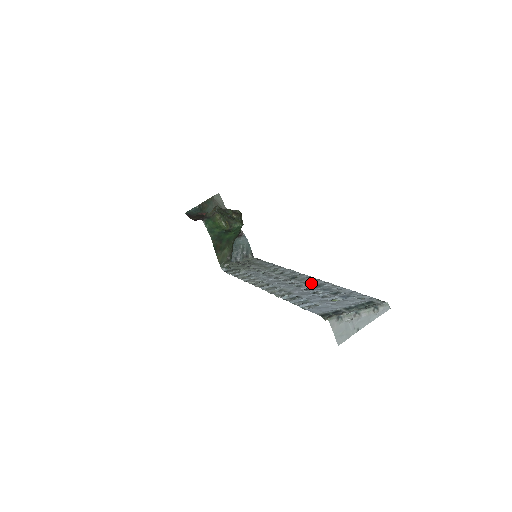
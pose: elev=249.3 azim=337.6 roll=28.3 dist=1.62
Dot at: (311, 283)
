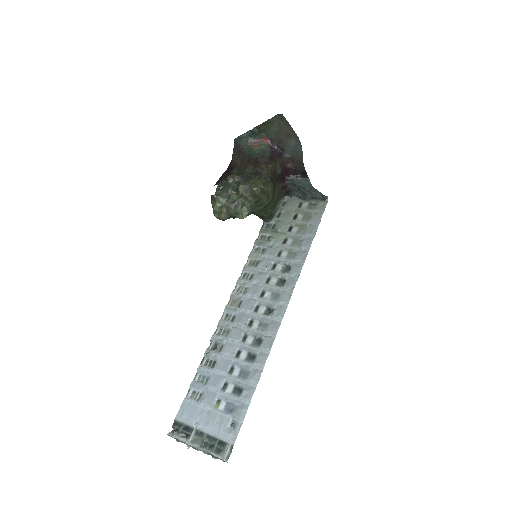
Dot at: (259, 343)
